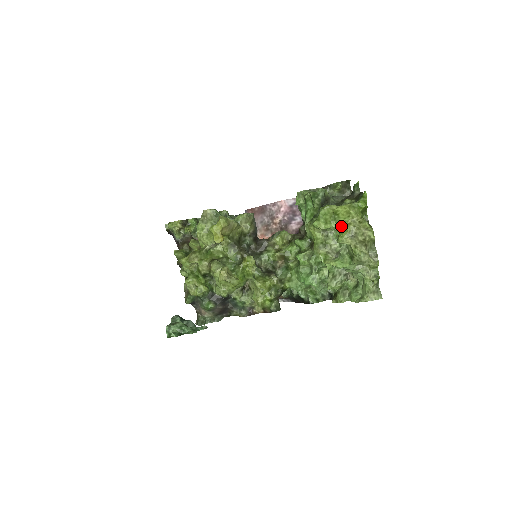
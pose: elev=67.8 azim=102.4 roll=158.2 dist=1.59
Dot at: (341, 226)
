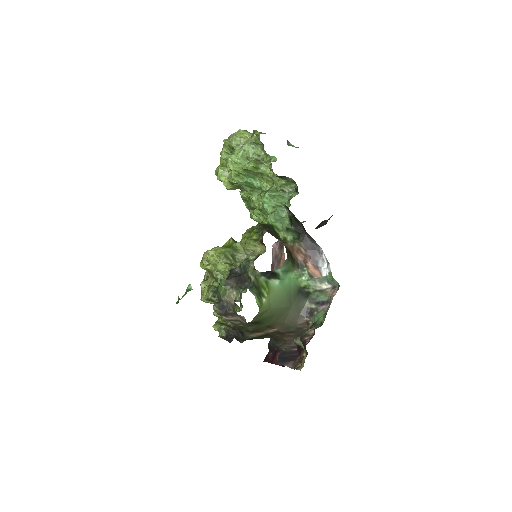
Dot at: (226, 161)
